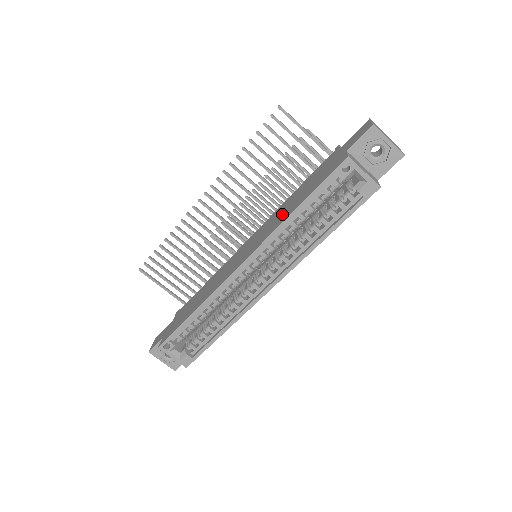
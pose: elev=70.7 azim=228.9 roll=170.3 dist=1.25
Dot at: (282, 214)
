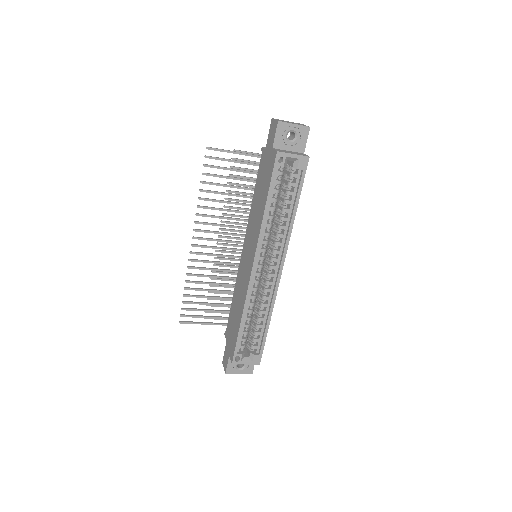
Dot at: (257, 216)
